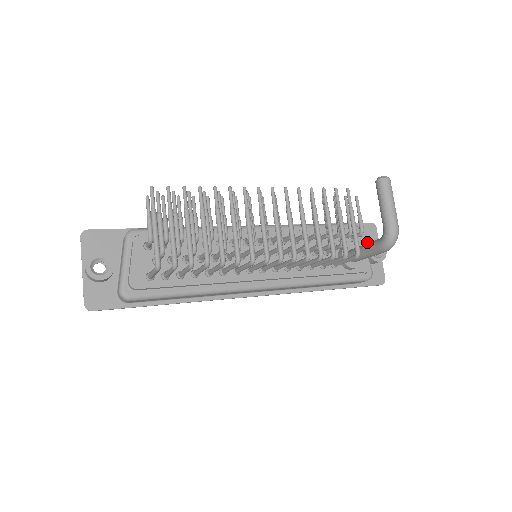
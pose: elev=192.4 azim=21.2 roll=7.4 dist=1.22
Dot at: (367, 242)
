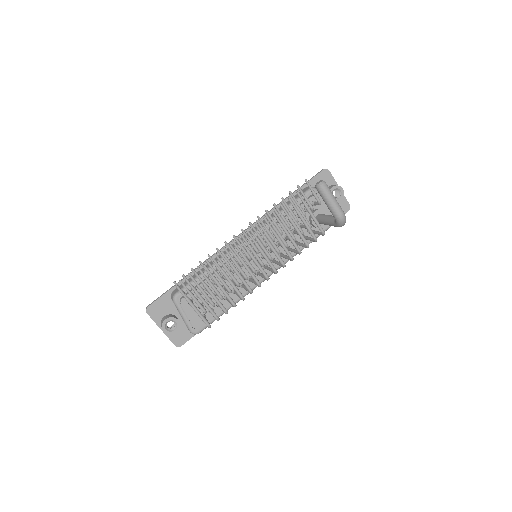
Dot at: occluded
